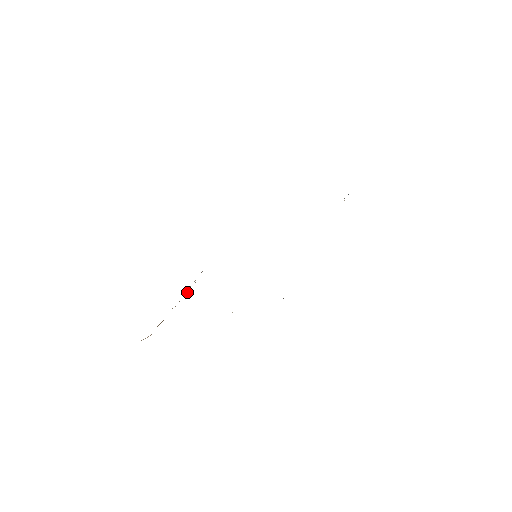
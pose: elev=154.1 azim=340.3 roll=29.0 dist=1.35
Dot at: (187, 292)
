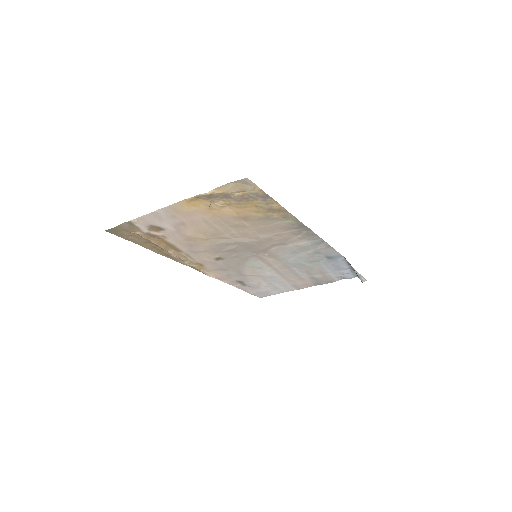
Dot at: (187, 265)
